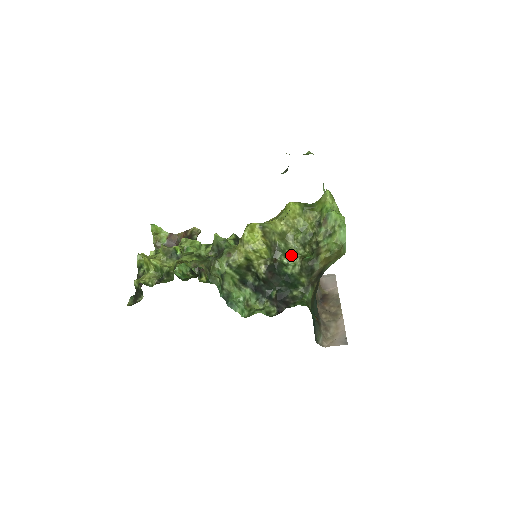
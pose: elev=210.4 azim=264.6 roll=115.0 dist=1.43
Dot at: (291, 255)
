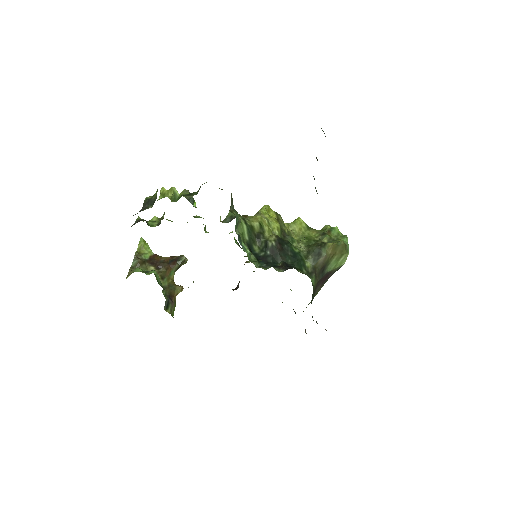
Dot at: (298, 245)
